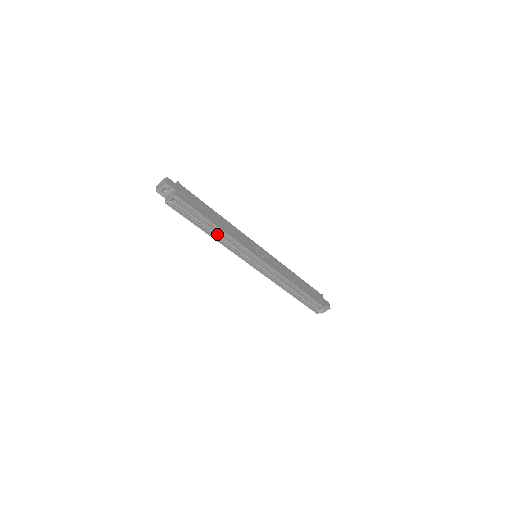
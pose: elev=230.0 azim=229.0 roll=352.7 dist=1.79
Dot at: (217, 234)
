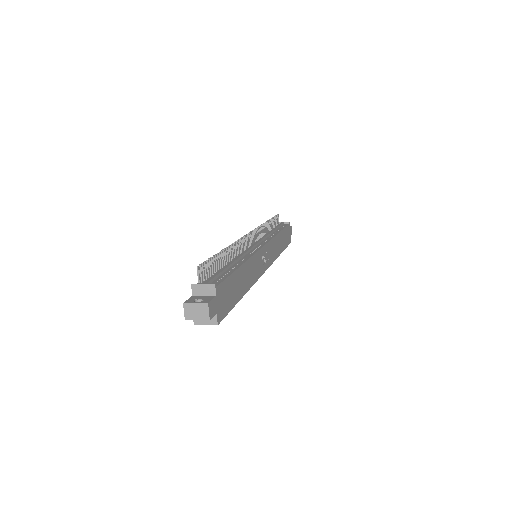
Dot at: occluded
